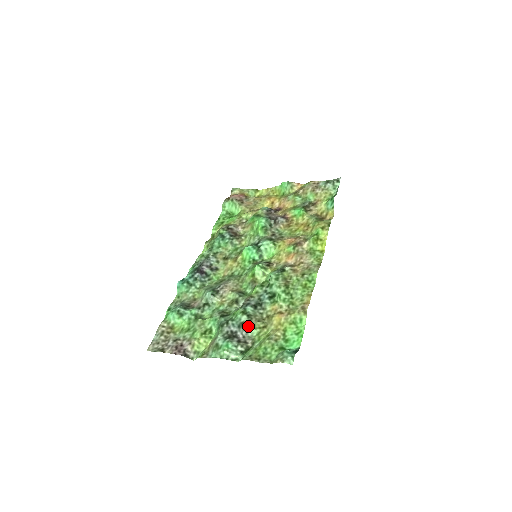
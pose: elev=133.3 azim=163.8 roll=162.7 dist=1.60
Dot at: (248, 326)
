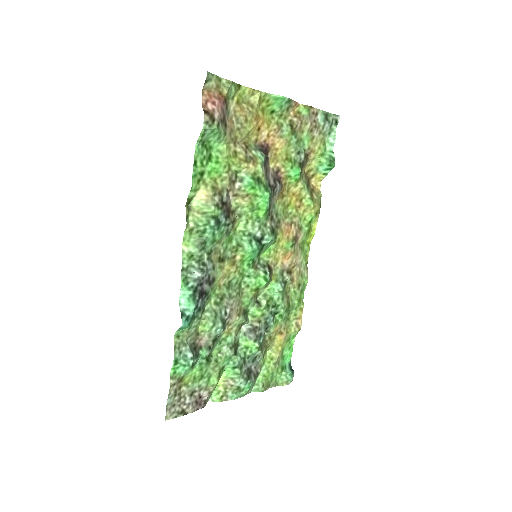
Dot at: (261, 358)
